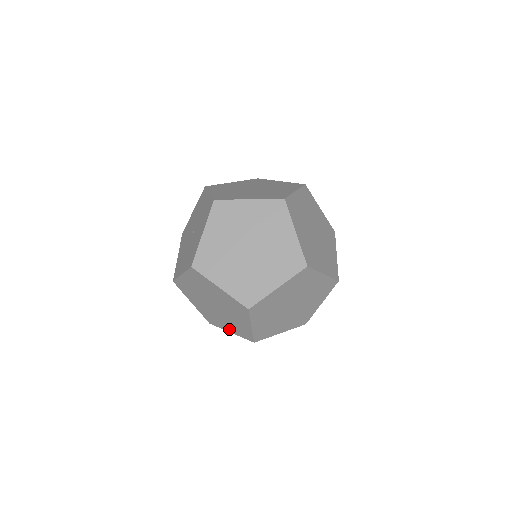
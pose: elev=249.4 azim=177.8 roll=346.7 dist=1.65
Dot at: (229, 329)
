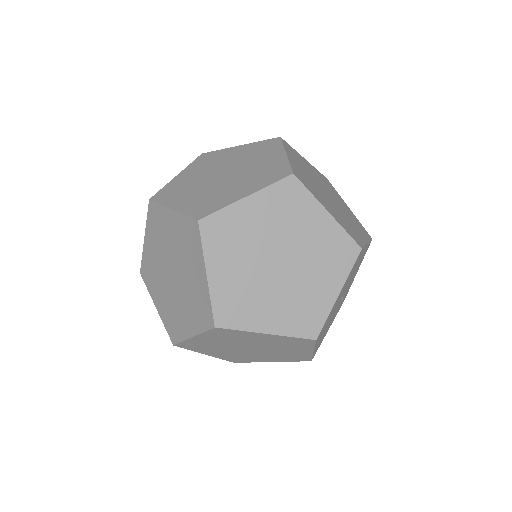
Dot at: occluded
